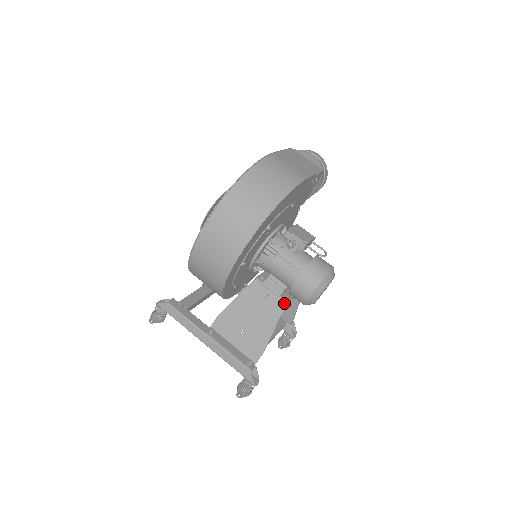
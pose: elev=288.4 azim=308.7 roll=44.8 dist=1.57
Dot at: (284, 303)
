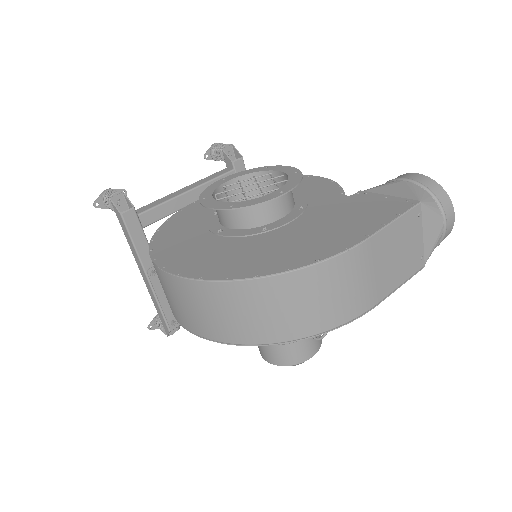
Dot at: occluded
